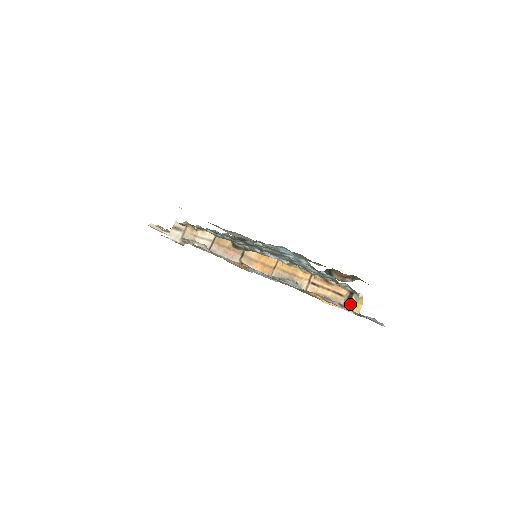
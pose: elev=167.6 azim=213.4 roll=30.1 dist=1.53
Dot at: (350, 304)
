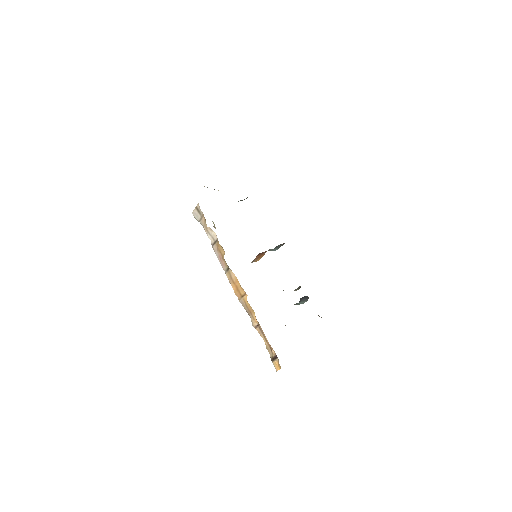
Dot at: (274, 362)
